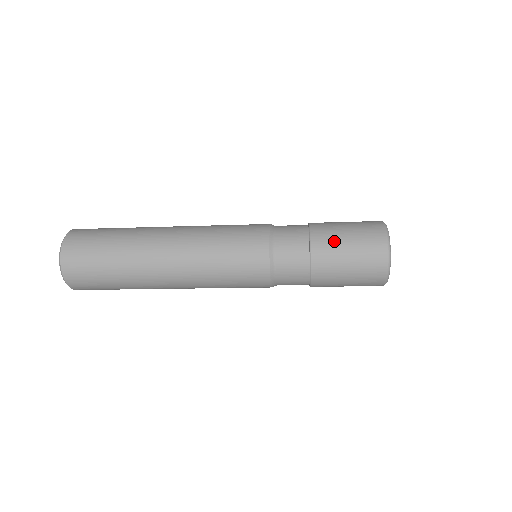
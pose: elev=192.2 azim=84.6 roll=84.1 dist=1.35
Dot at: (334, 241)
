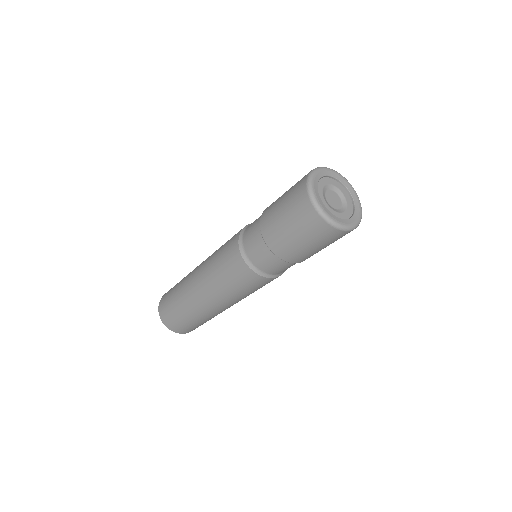
Dot at: (274, 205)
